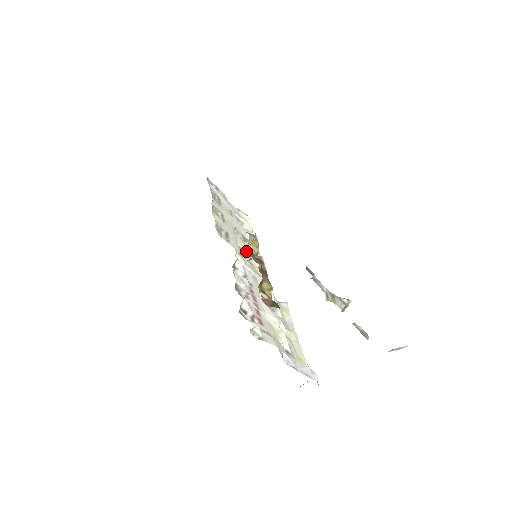
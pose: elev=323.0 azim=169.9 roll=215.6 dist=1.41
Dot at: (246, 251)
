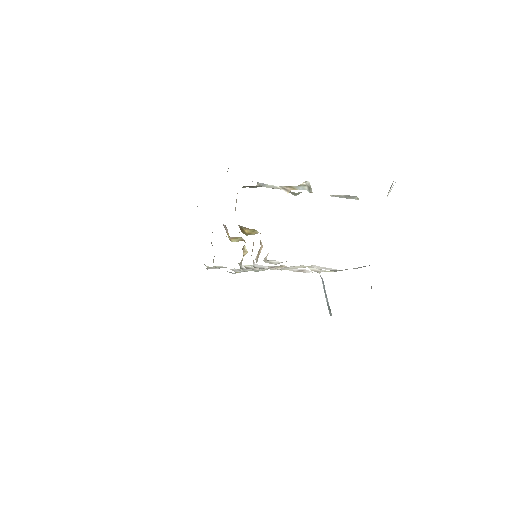
Dot at: occluded
